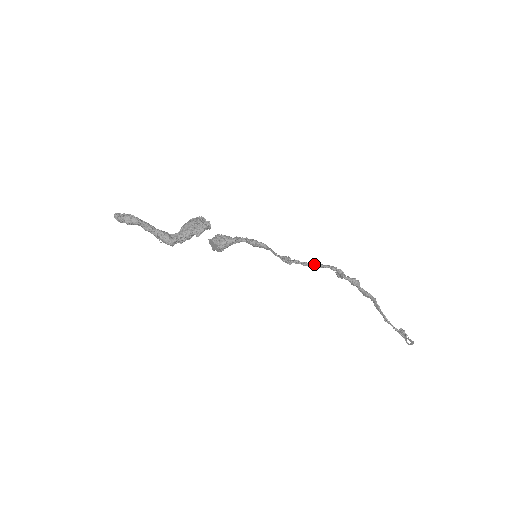
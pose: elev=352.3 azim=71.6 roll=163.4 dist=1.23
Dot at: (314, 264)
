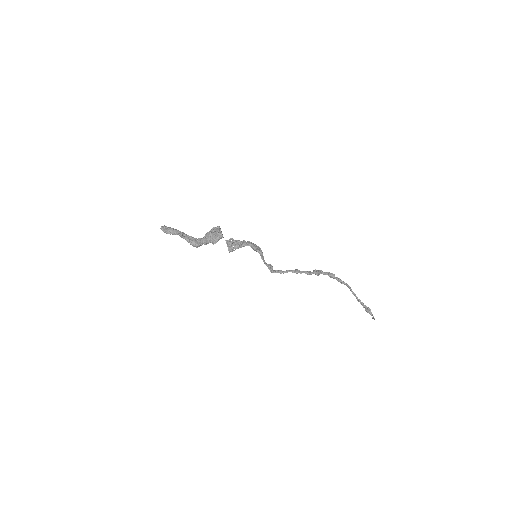
Dot at: occluded
